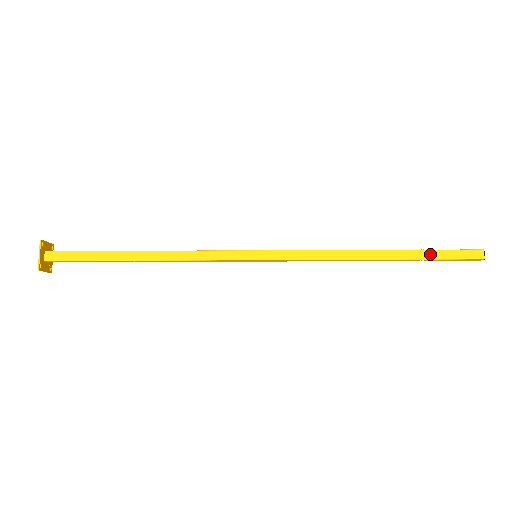
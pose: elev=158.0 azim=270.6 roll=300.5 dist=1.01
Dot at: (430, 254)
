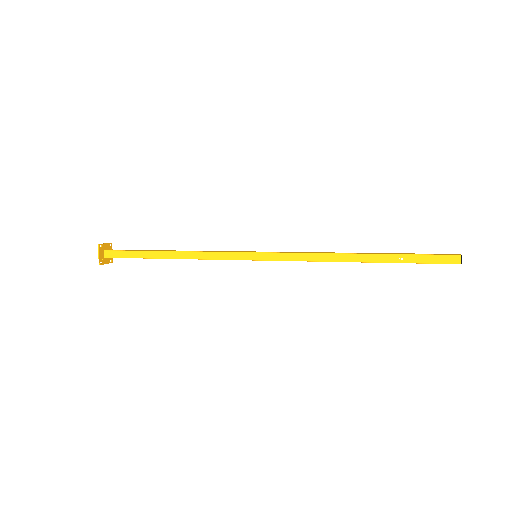
Dot at: (407, 254)
